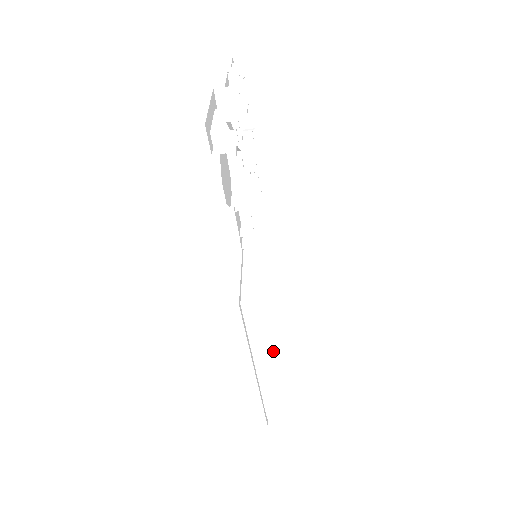
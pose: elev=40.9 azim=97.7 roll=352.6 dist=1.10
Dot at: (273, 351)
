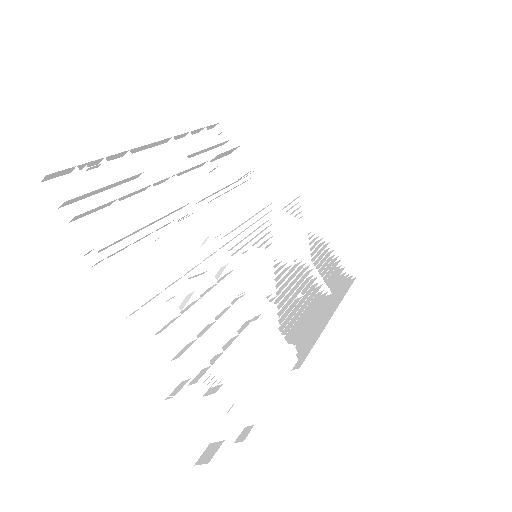
Dot at: (317, 237)
